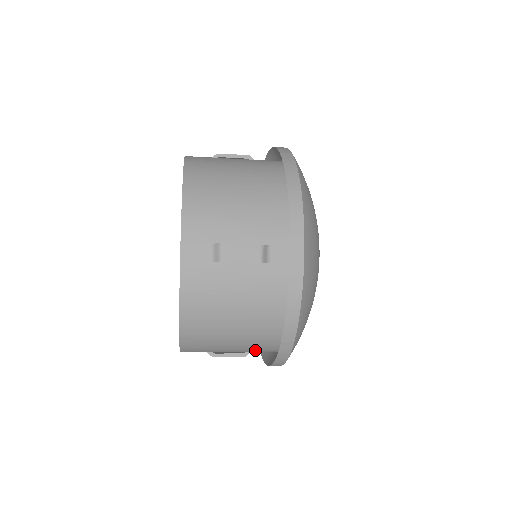
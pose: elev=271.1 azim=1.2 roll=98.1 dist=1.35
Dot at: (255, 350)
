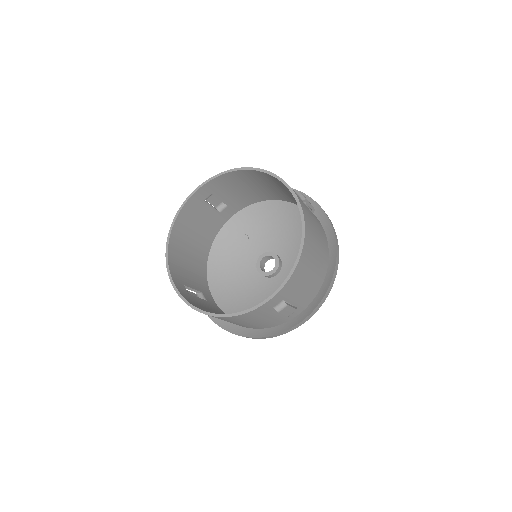
Dot at: occluded
